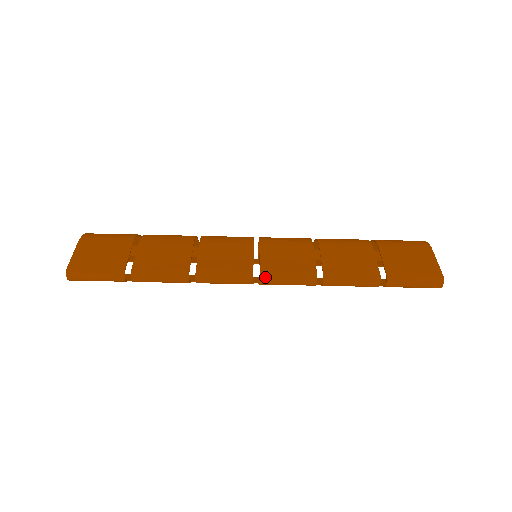
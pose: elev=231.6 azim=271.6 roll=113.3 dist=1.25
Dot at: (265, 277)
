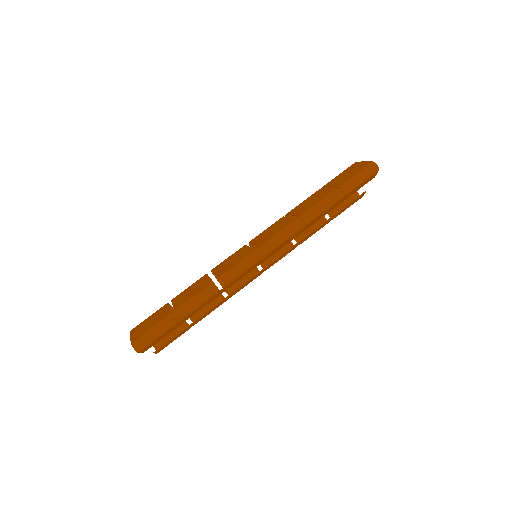
Dot at: (264, 246)
